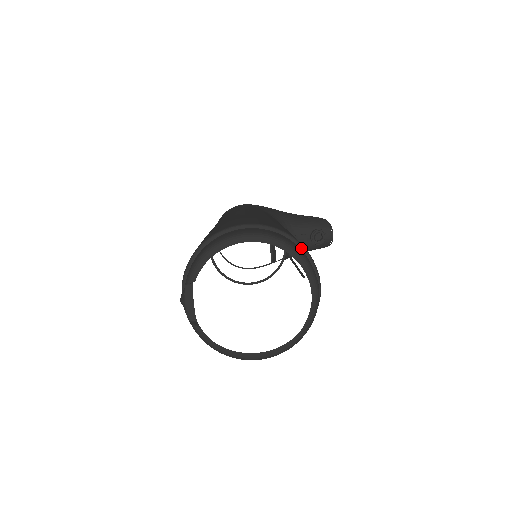
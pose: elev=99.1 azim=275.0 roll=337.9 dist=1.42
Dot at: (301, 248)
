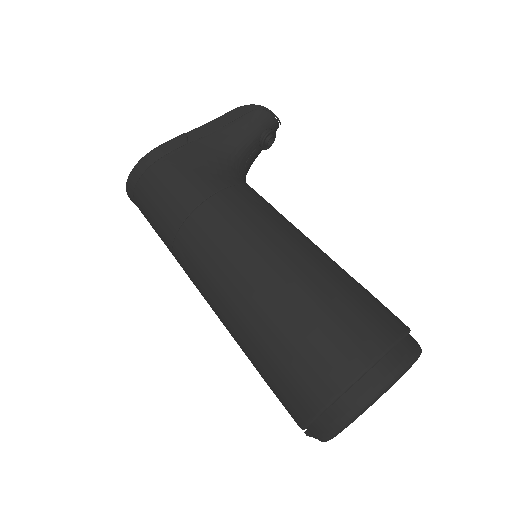
Dot at: (401, 341)
